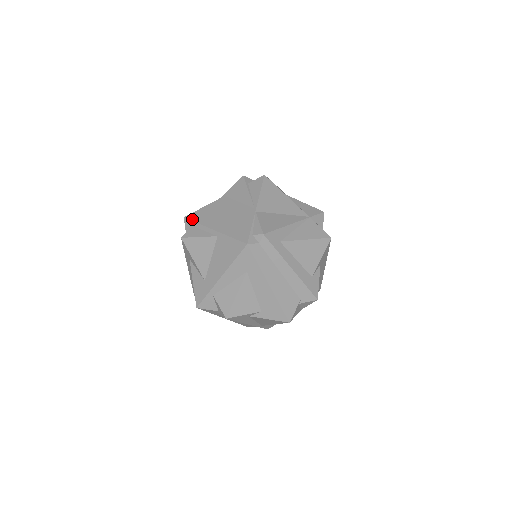
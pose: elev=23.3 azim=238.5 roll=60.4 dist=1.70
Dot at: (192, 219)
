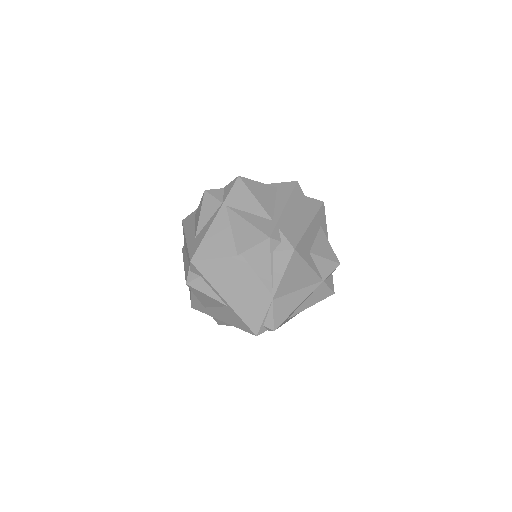
Dot at: (200, 271)
